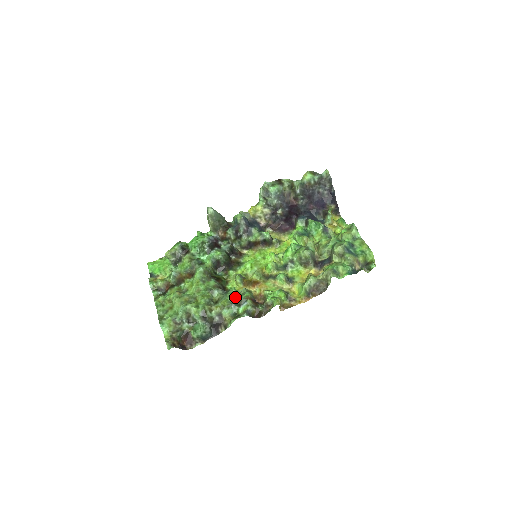
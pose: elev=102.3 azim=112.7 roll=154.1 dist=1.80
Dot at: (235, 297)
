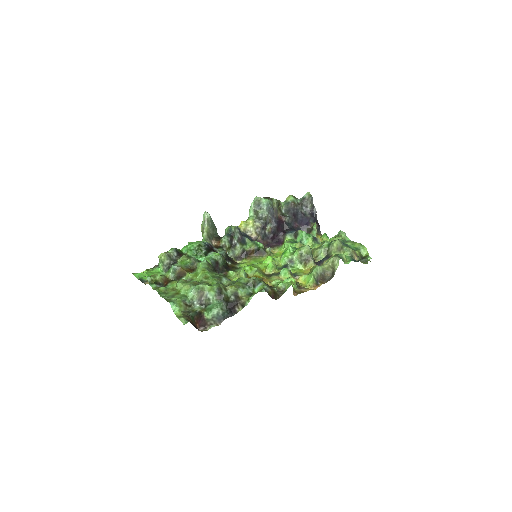
Dot at: (248, 278)
